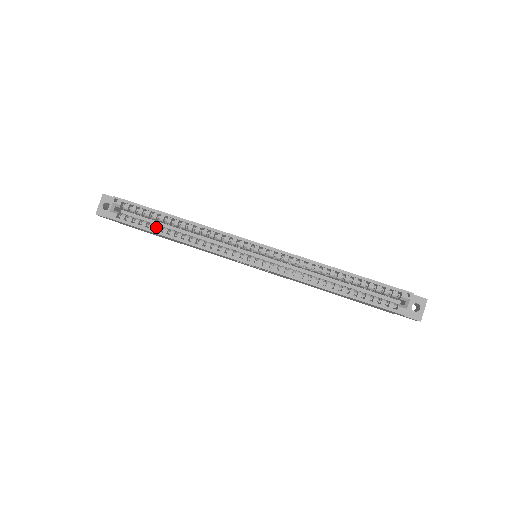
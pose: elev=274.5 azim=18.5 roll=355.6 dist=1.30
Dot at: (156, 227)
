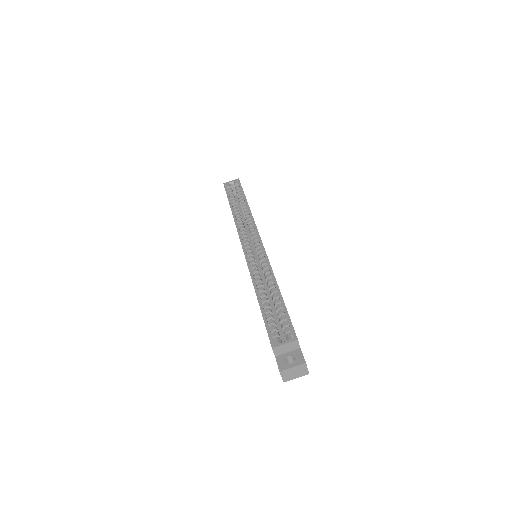
Dot at: (234, 202)
